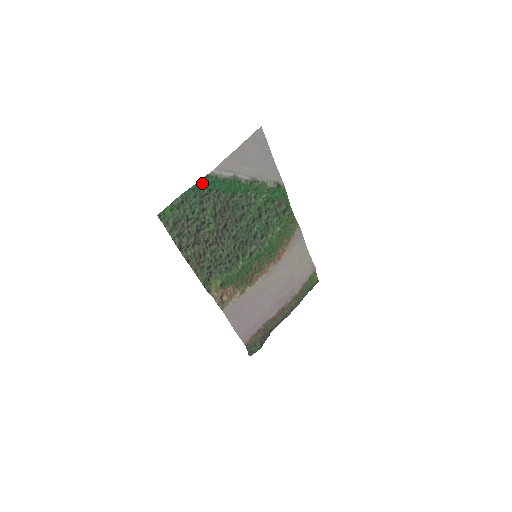
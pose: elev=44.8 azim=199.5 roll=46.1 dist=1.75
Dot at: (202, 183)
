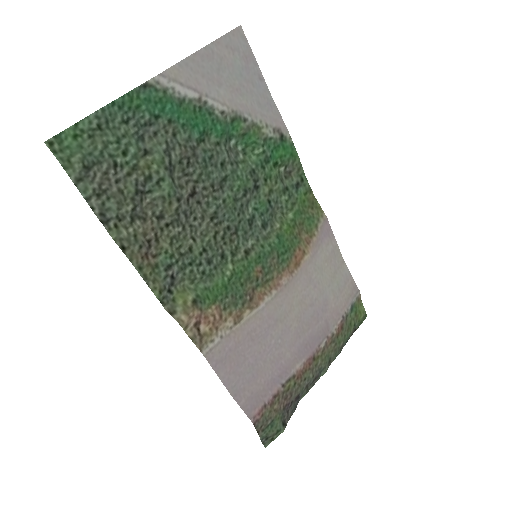
Dot at: (137, 98)
